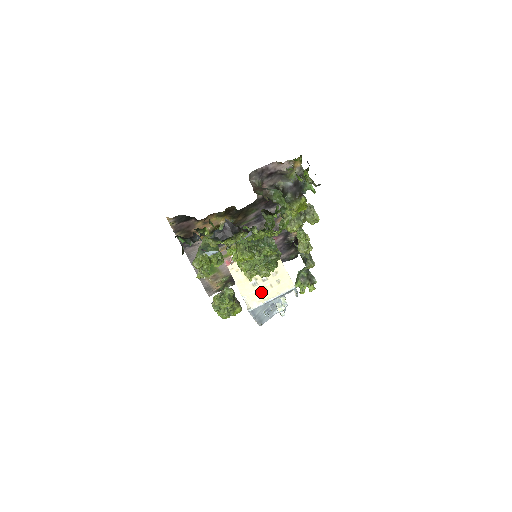
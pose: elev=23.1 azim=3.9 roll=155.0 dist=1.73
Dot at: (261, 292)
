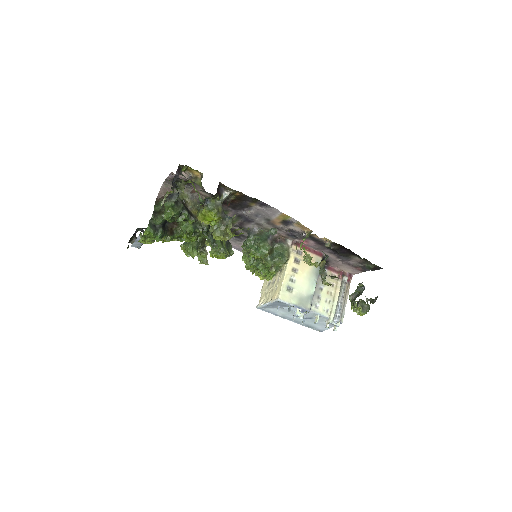
Dot at: (267, 294)
